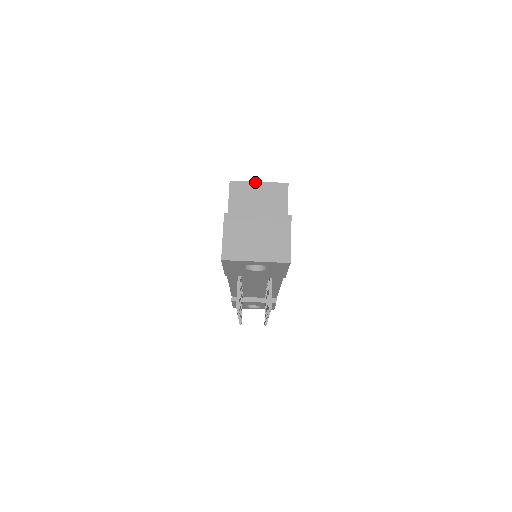
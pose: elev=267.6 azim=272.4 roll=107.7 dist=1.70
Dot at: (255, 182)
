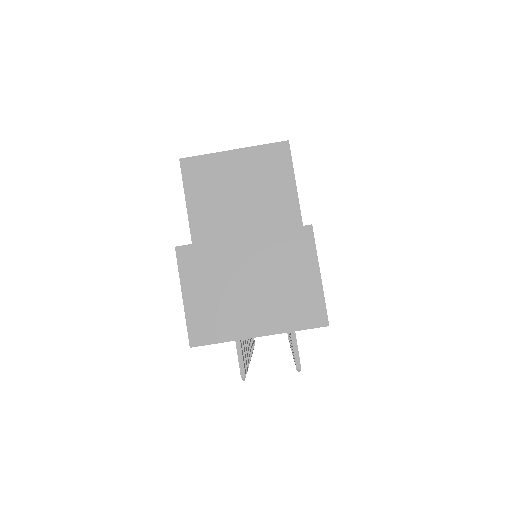
Dot at: (226, 152)
